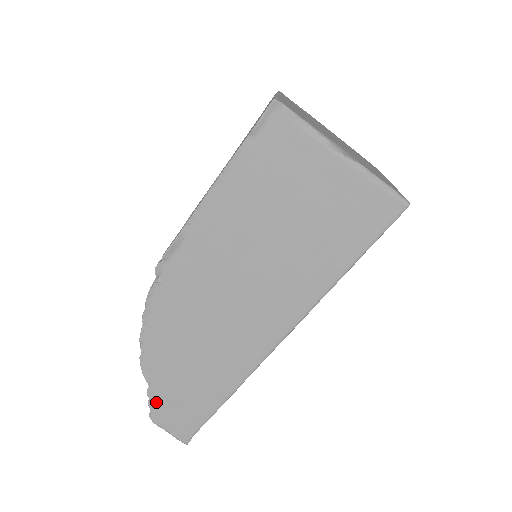
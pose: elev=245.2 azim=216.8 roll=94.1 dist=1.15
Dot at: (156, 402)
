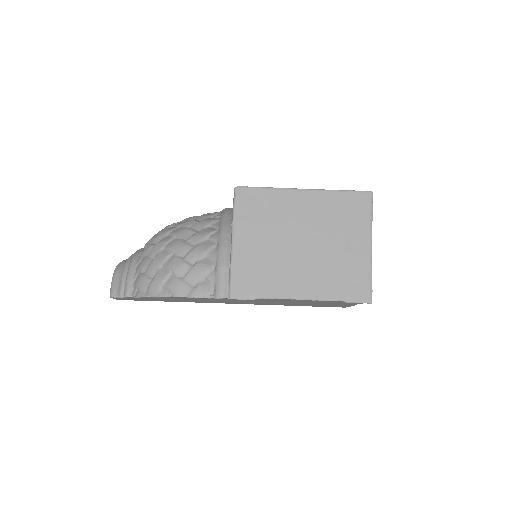
Dot at: occluded
